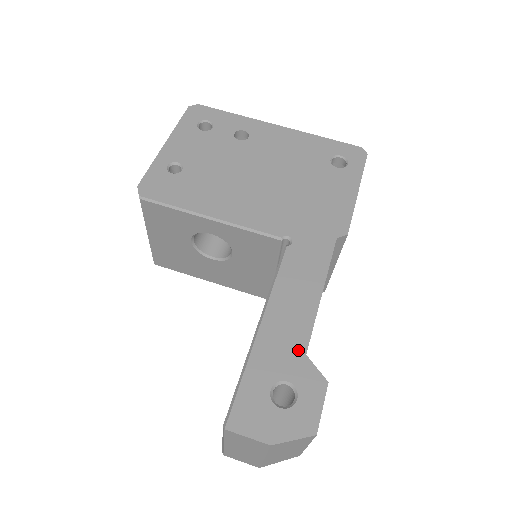
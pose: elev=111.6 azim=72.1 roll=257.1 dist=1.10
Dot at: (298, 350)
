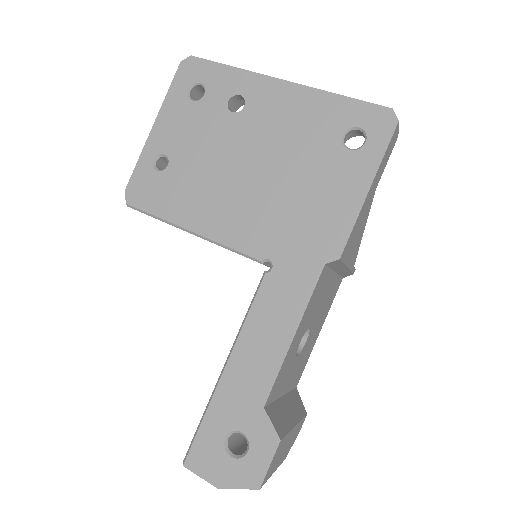
Dot at: (257, 401)
